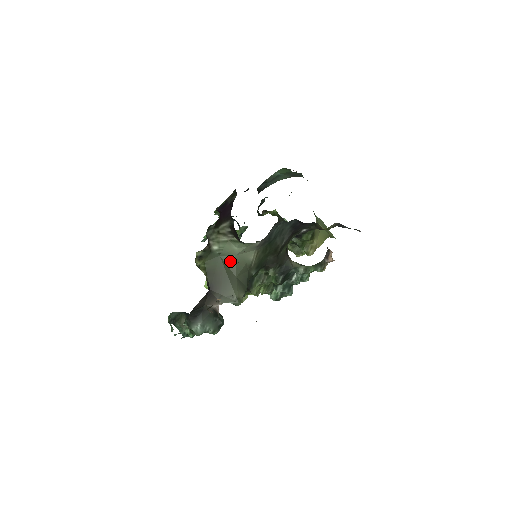
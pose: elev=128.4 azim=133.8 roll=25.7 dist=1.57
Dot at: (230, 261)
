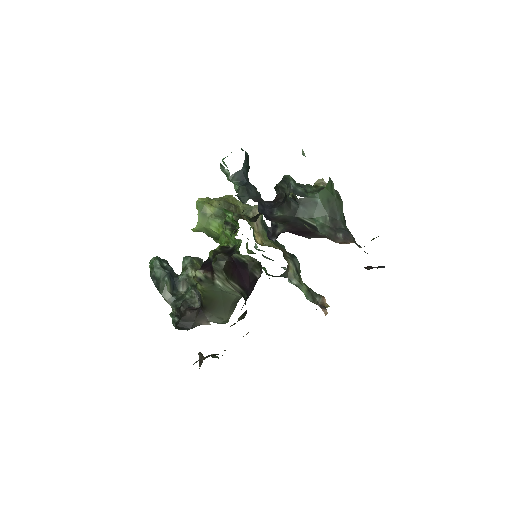
Dot at: (230, 296)
